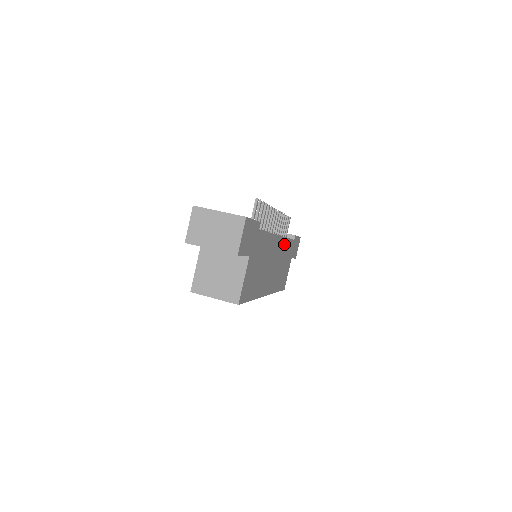
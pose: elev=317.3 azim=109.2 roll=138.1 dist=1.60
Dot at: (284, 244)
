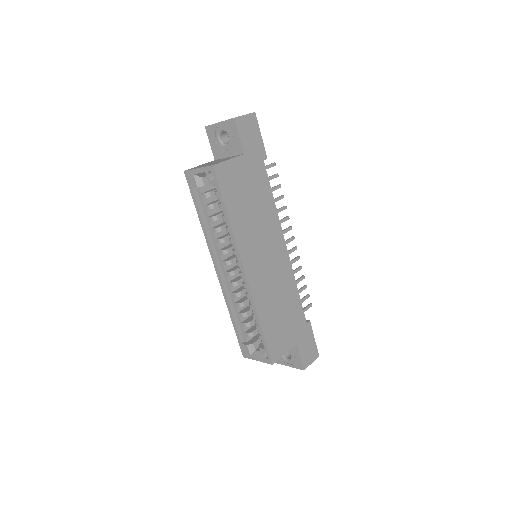
Dot at: (290, 280)
